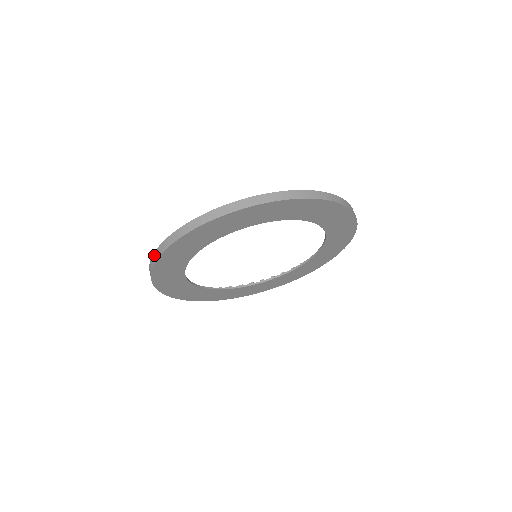
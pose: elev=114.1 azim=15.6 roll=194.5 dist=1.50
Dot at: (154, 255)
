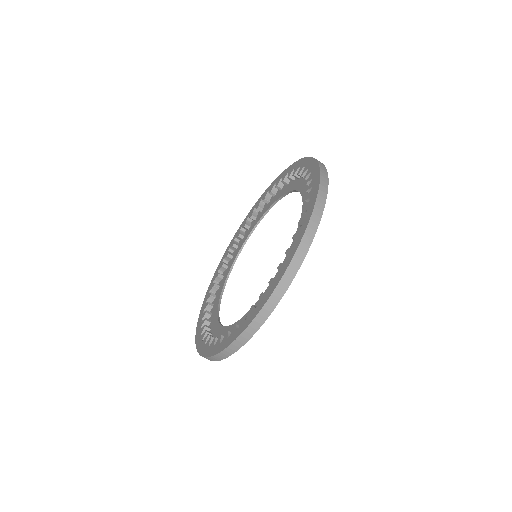
Dot at: (249, 329)
